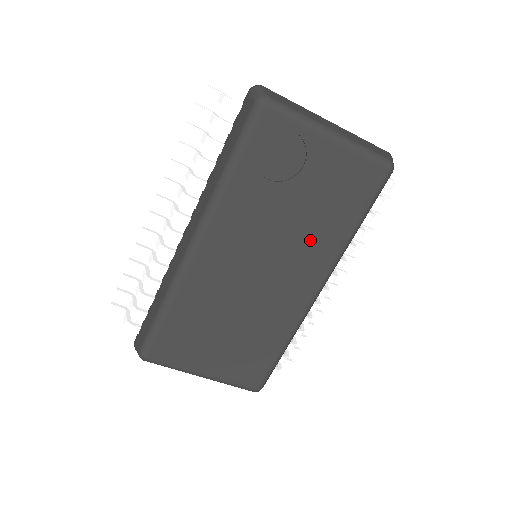
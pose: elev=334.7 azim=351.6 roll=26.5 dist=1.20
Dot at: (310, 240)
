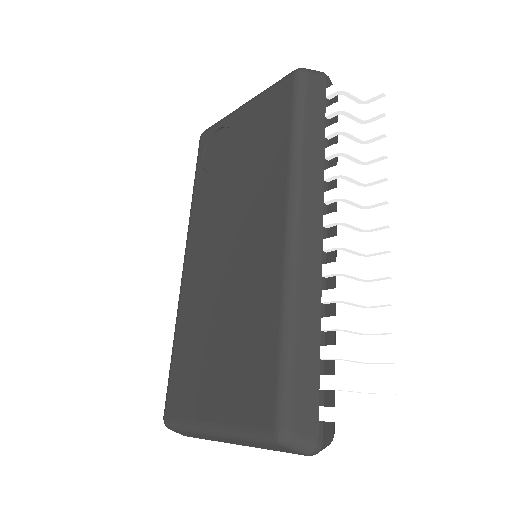
Dot at: (258, 184)
